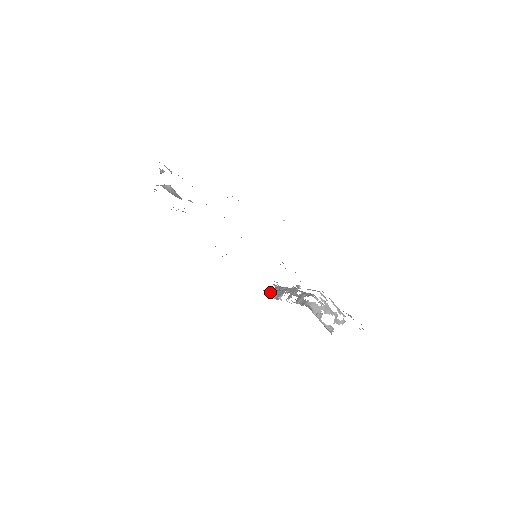
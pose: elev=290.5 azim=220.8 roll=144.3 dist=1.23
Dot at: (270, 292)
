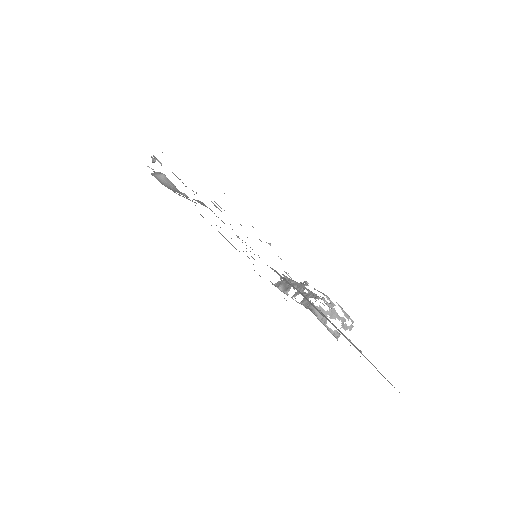
Dot at: (278, 283)
